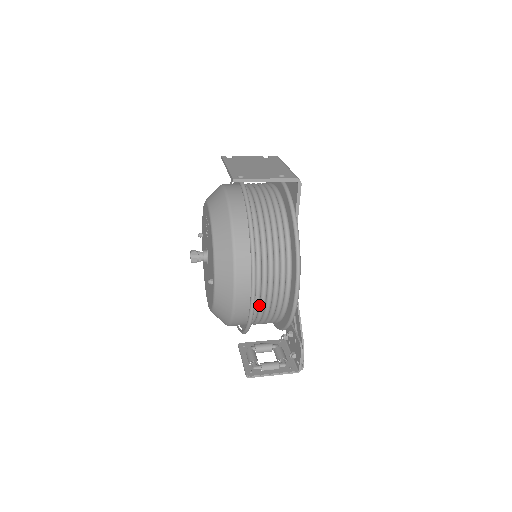
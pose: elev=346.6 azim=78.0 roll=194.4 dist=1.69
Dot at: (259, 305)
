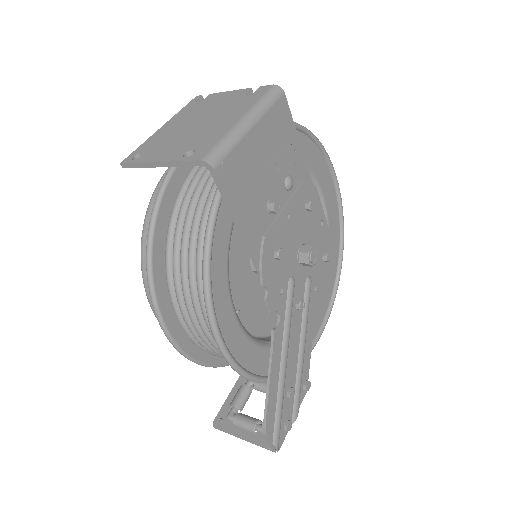
Dot at: occluded
